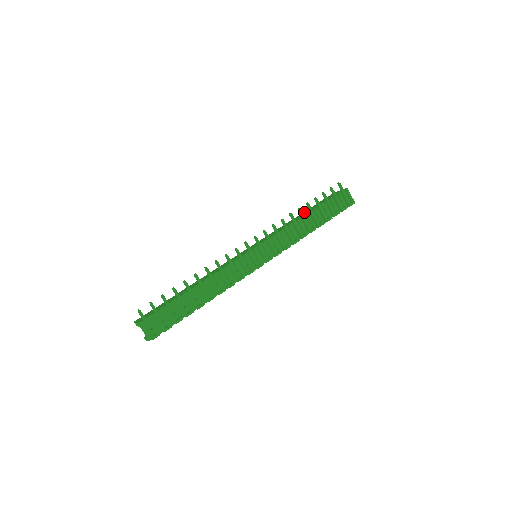
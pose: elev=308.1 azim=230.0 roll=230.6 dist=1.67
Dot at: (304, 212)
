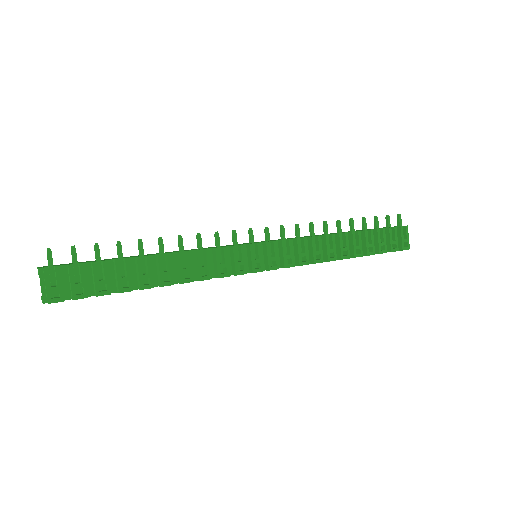
Dot at: occluded
